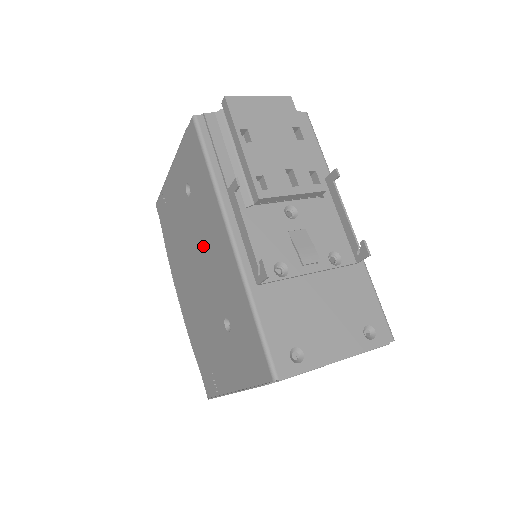
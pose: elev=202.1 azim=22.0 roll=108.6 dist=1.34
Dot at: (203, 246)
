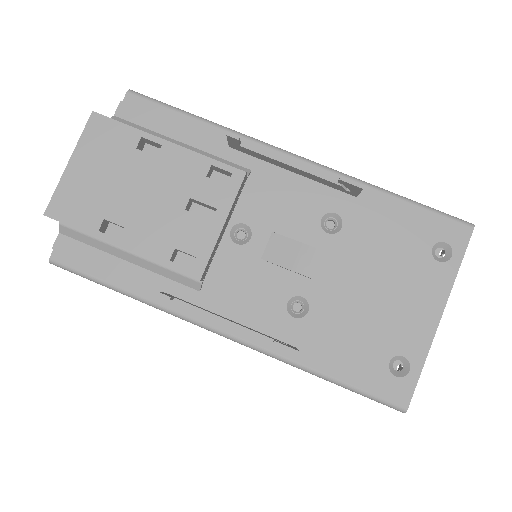
Dot at: occluded
